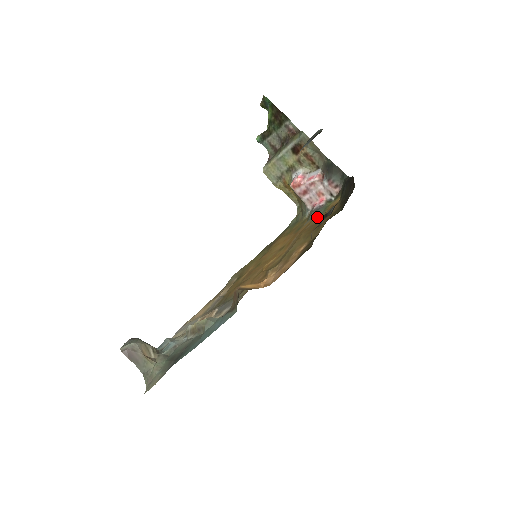
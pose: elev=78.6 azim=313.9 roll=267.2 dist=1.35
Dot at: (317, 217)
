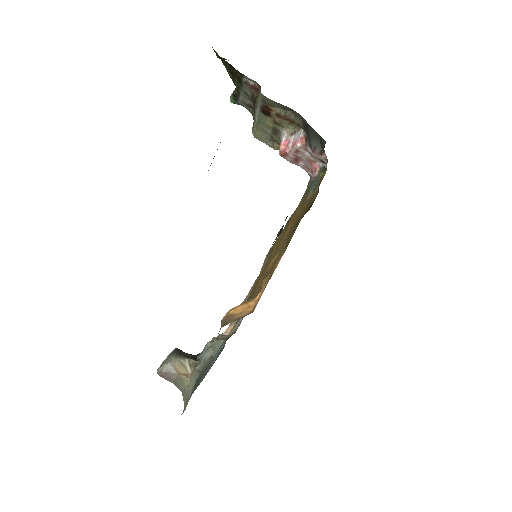
Dot at: (307, 199)
